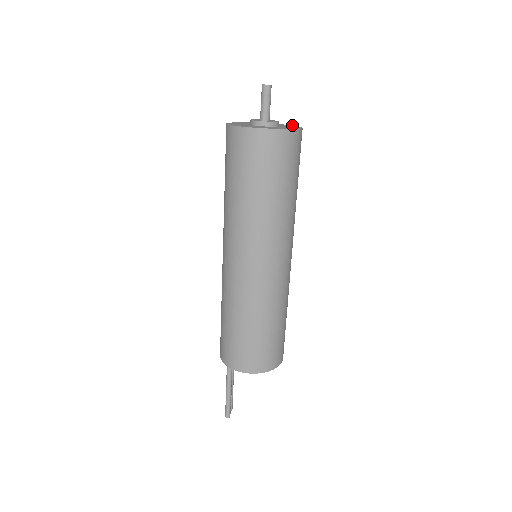
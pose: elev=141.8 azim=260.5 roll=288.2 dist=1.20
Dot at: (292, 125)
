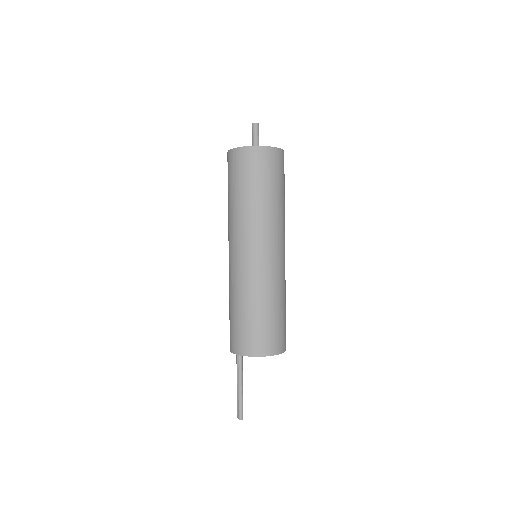
Dot at: occluded
